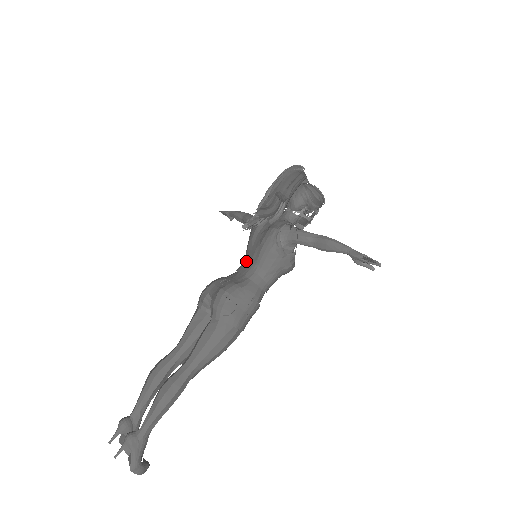
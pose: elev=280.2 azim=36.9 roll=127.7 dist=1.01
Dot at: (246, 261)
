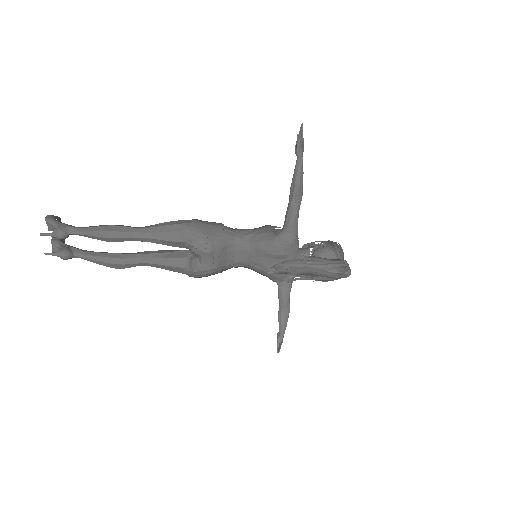
Dot at: (247, 253)
